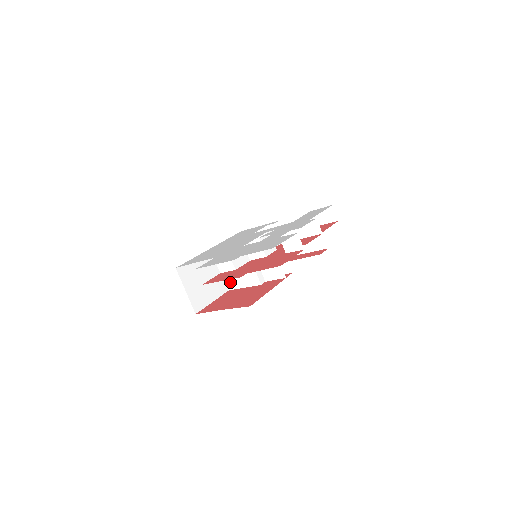
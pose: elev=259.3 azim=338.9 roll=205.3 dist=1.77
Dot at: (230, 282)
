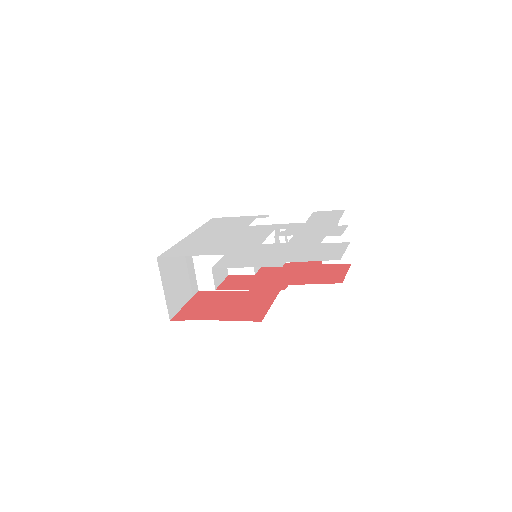
Dot at: (204, 281)
